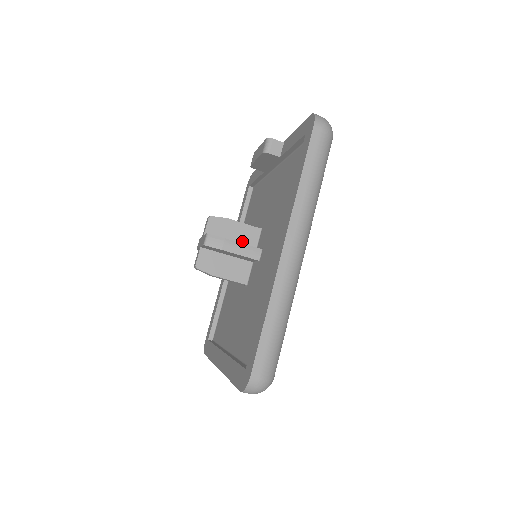
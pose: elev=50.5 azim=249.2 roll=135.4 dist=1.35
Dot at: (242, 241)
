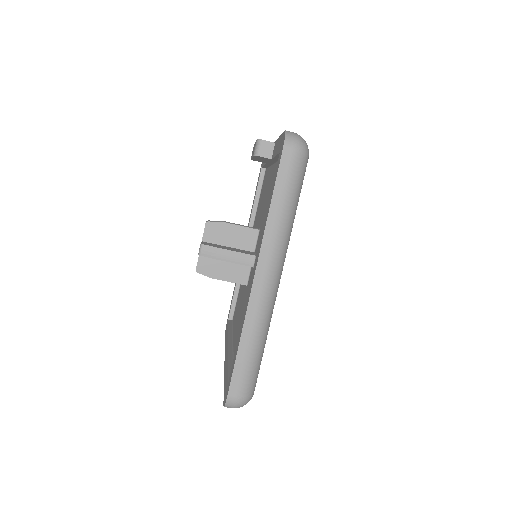
Dot at: (240, 244)
